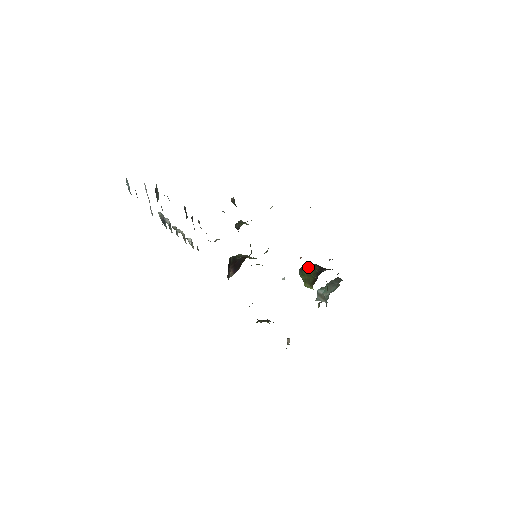
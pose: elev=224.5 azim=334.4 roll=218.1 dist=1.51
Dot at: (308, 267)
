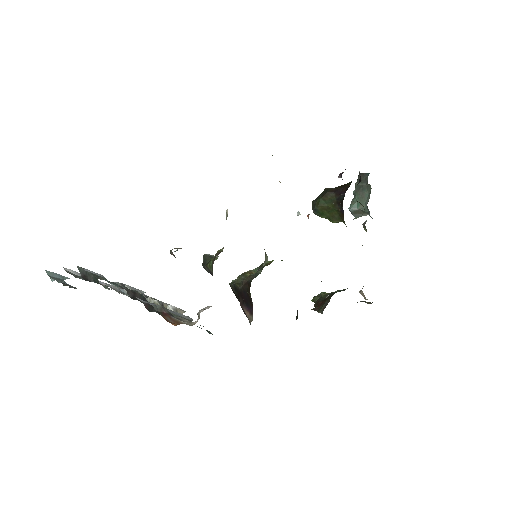
Dot at: (321, 202)
